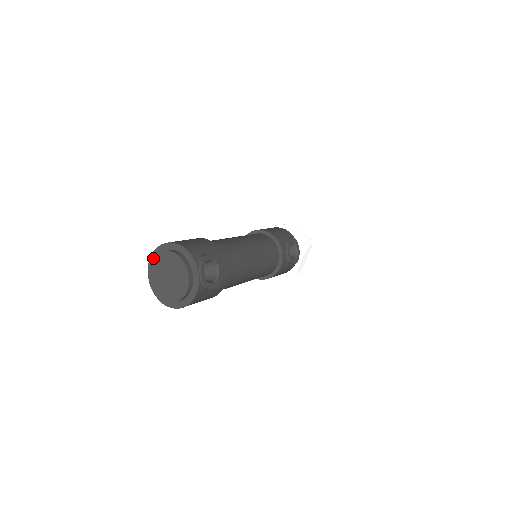
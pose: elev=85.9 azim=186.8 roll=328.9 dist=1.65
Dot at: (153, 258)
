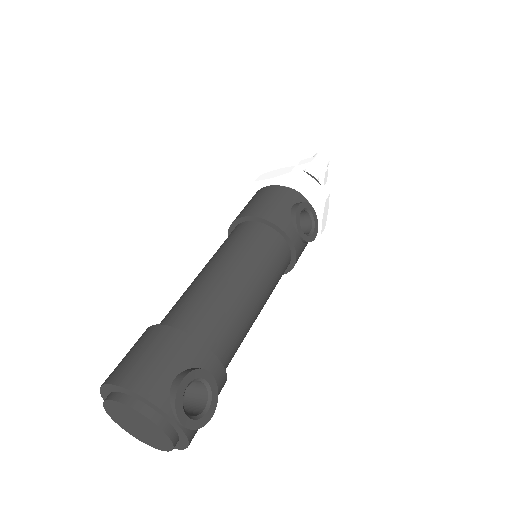
Dot at: (103, 404)
